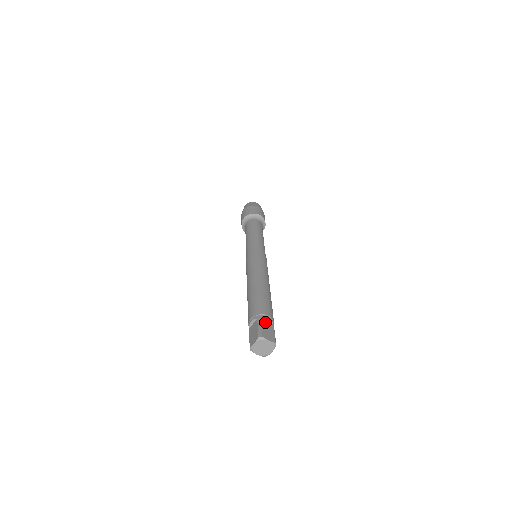
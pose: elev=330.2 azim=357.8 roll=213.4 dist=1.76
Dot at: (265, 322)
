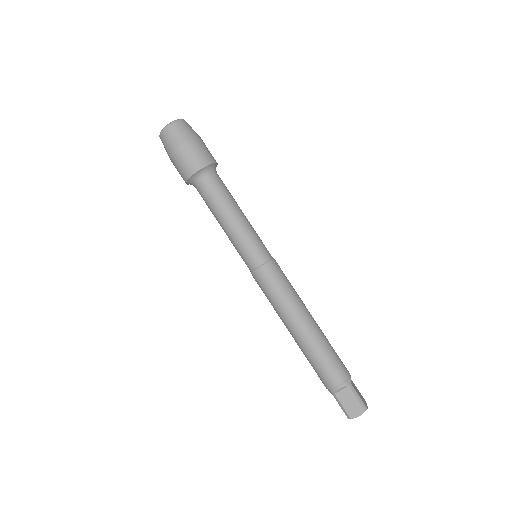
Dot at: (341, 394)
